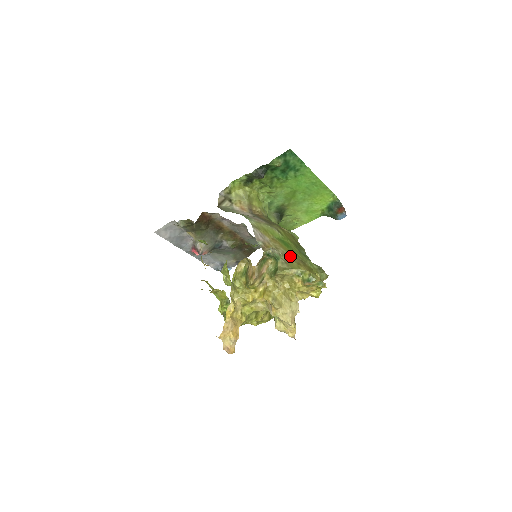
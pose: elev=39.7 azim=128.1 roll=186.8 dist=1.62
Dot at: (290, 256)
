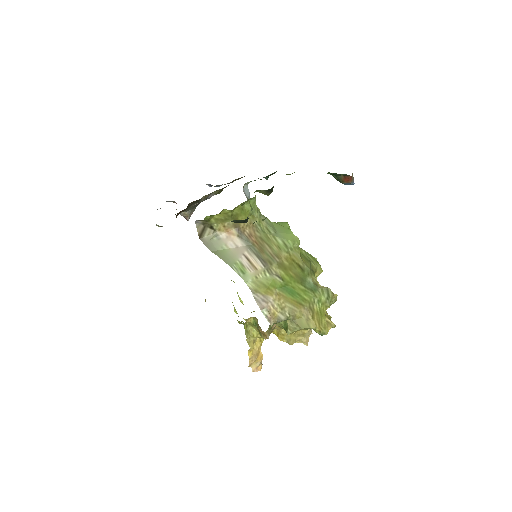
Dot at: (297, 310)
